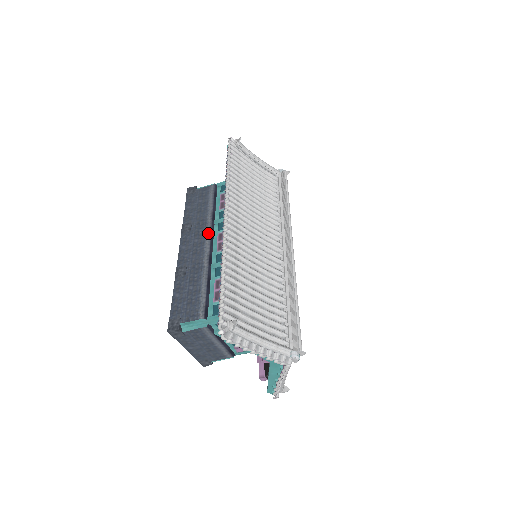
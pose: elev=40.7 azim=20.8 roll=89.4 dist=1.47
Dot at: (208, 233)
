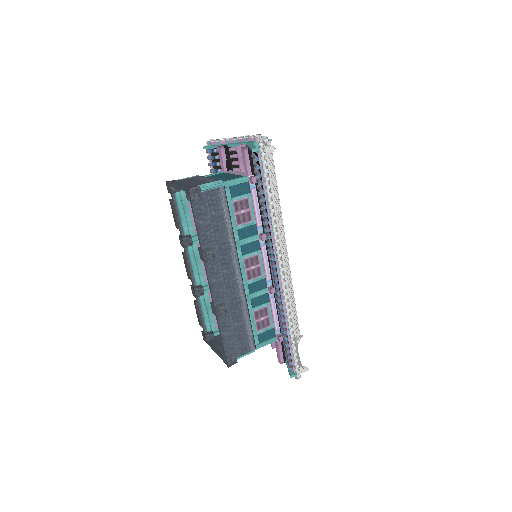
Dot at: (236, 262)
